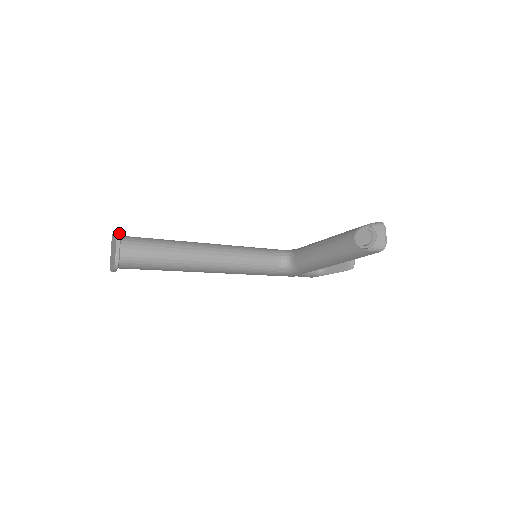
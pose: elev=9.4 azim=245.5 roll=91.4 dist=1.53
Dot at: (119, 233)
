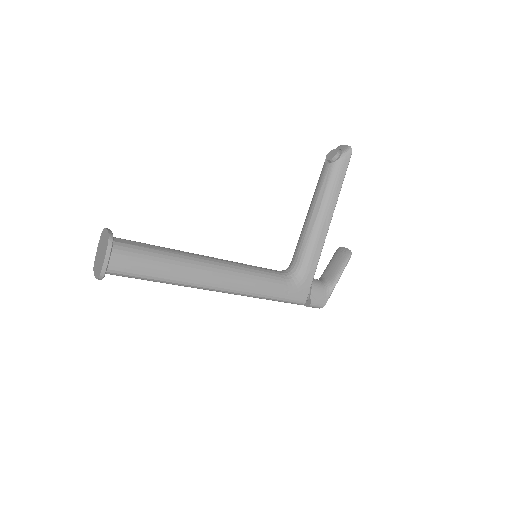
Dot at: occluded
